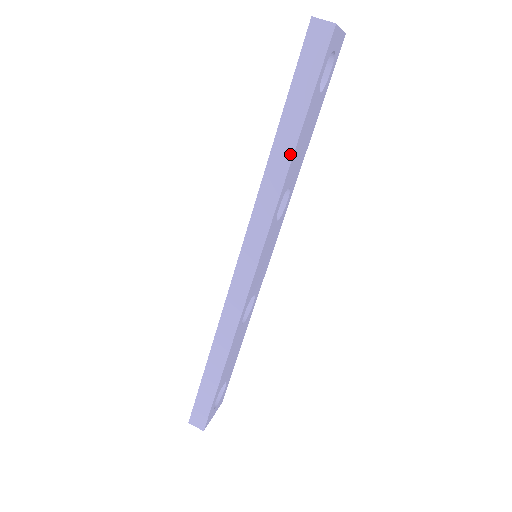
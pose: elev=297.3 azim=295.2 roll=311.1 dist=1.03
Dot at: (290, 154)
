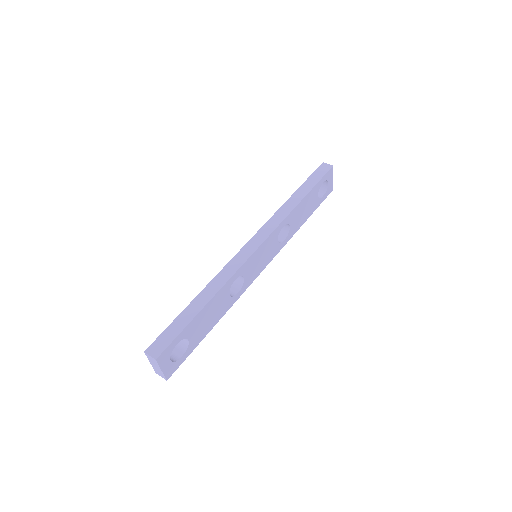
Dot at: (299, 200)
